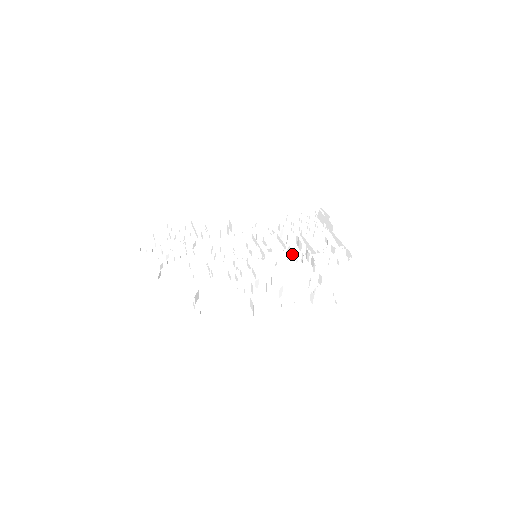
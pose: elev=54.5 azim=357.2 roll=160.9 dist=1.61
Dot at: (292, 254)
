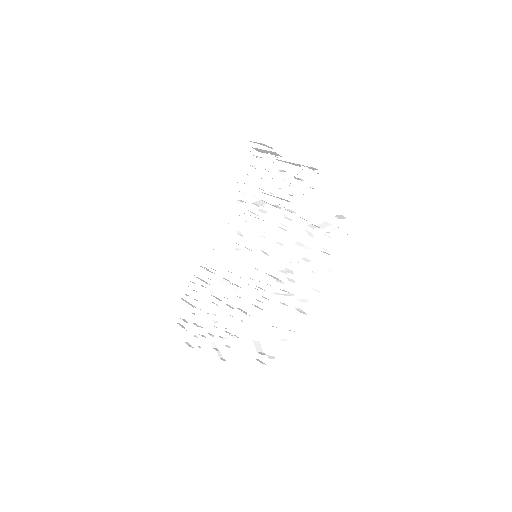
Dot at: (276, 221)
